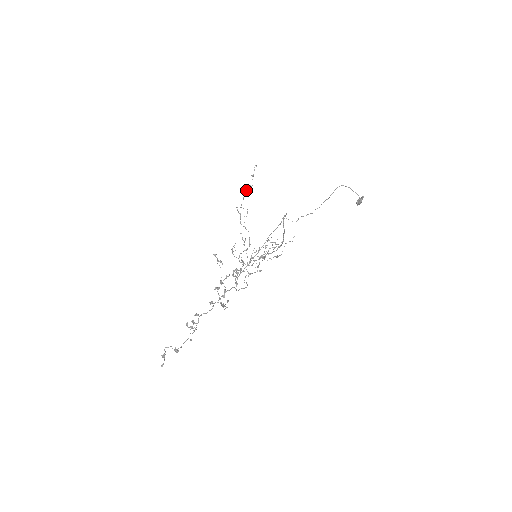
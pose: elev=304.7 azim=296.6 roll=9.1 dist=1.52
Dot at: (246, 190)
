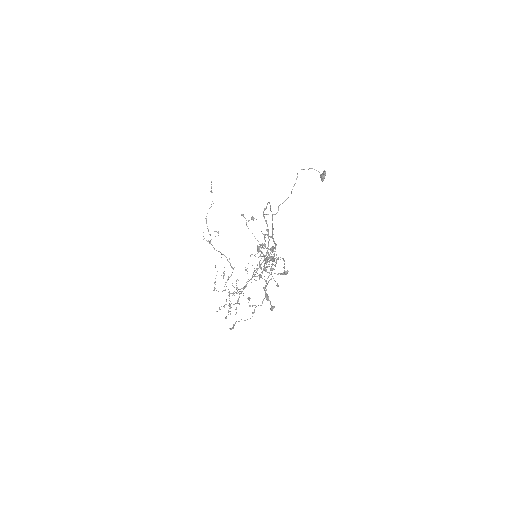
Dot at: (207, 213)
